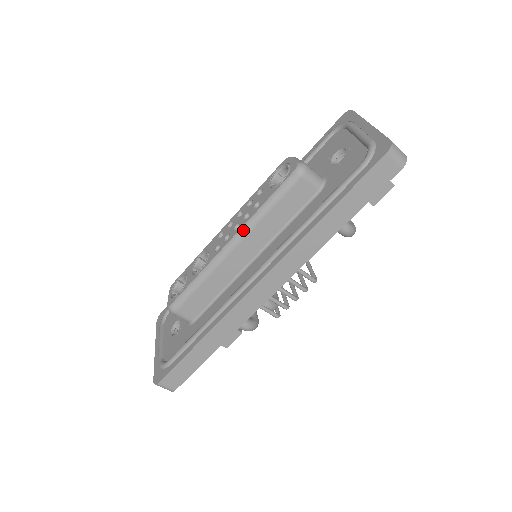
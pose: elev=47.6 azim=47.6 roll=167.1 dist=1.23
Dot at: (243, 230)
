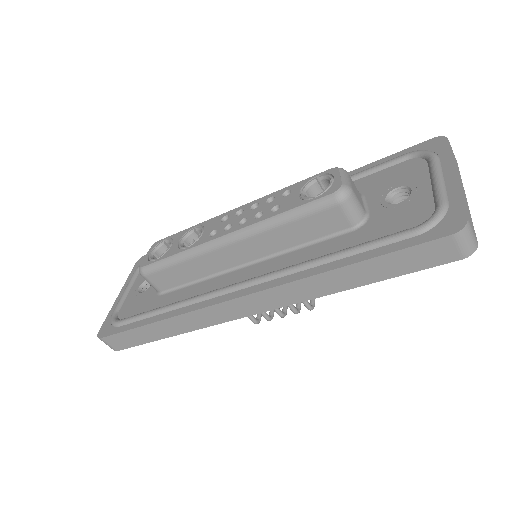
Dot at: (247, 230)
